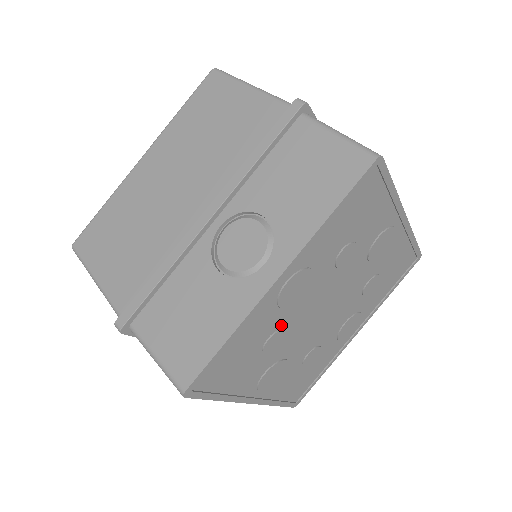
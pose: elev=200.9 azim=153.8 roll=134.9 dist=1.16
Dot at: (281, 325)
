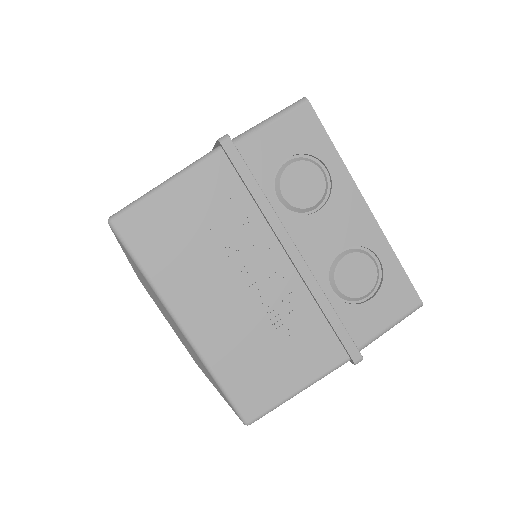
Dot at: occluded
